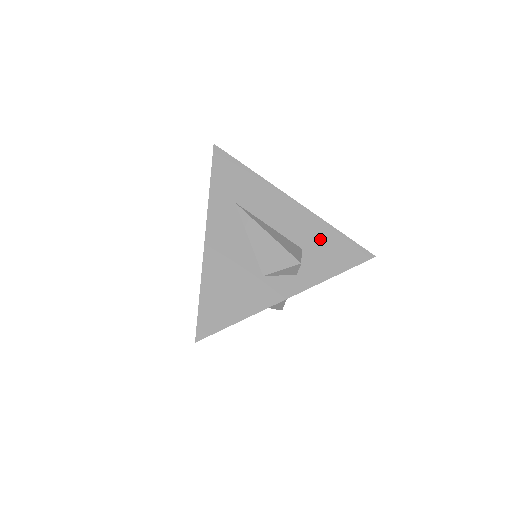
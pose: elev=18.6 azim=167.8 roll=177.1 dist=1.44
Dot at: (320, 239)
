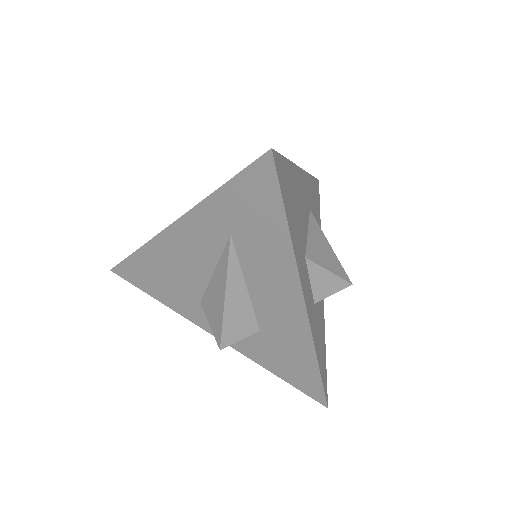
Dot at: (289, 347)
